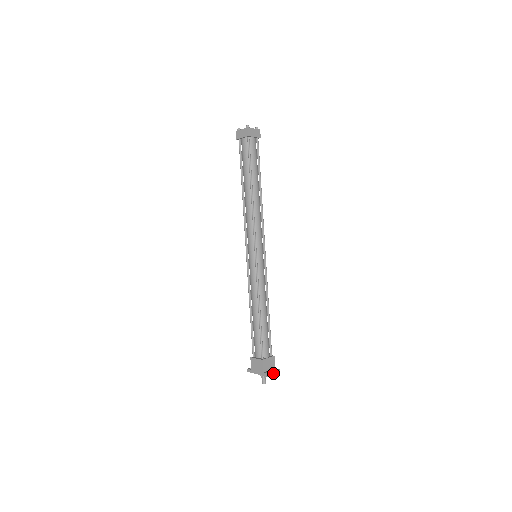
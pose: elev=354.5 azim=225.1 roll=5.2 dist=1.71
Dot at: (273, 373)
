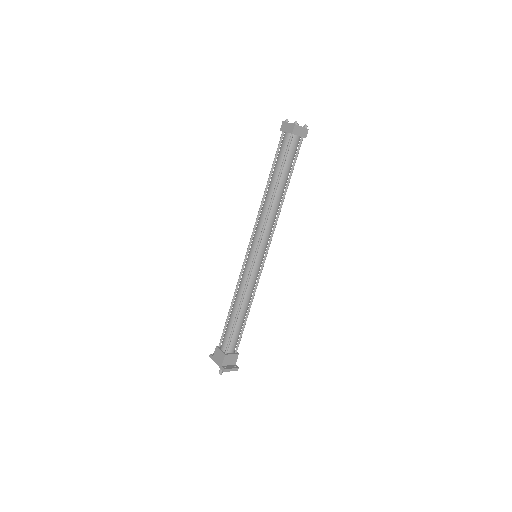
Dot at: (231, 370)
